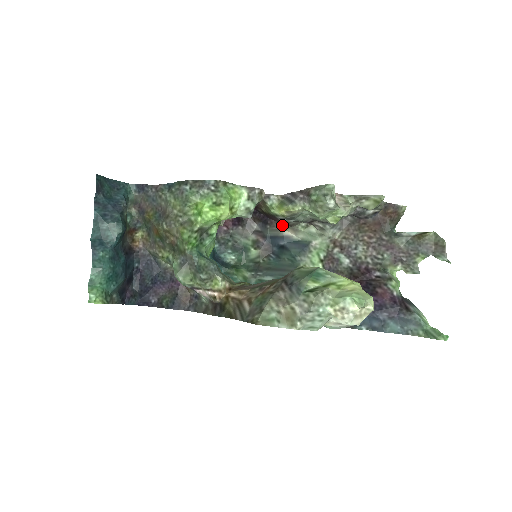
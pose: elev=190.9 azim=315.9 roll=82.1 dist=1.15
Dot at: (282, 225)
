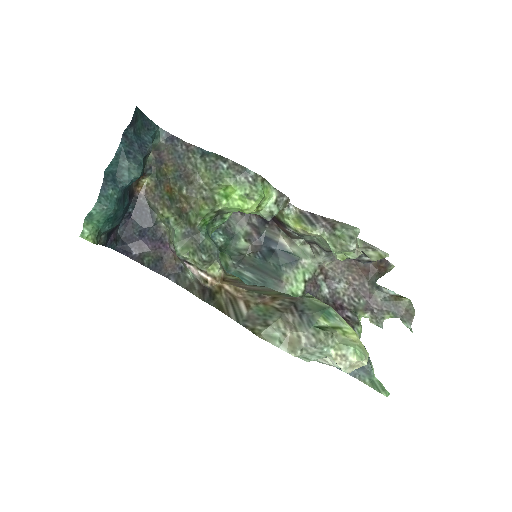
Dot at: (282, 232)
